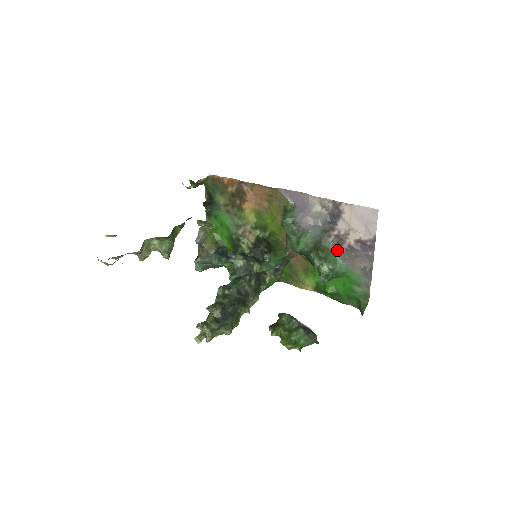
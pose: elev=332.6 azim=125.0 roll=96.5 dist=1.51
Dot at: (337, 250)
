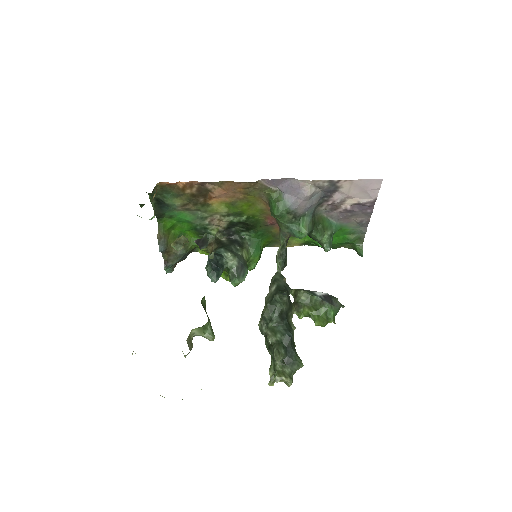
Dot at: (330, 214)
